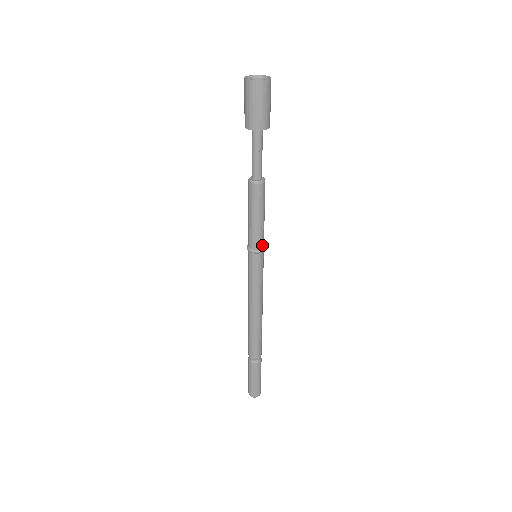
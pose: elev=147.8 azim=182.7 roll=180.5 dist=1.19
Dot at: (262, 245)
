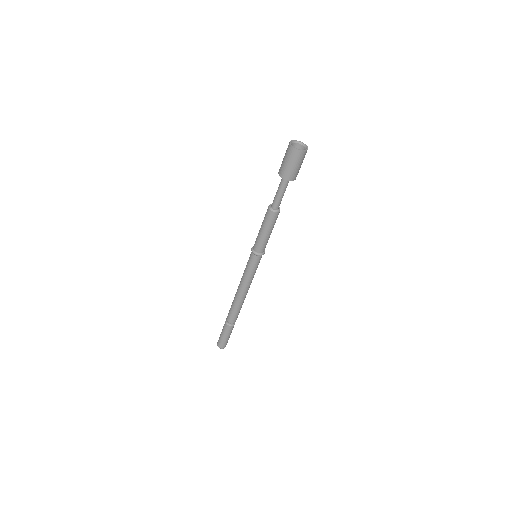
Dot at: (258, 251)
